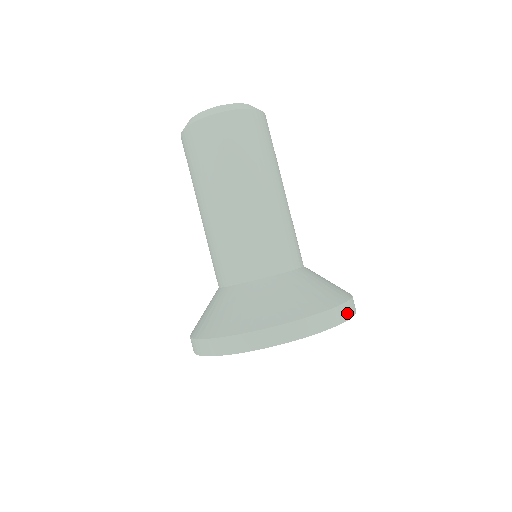
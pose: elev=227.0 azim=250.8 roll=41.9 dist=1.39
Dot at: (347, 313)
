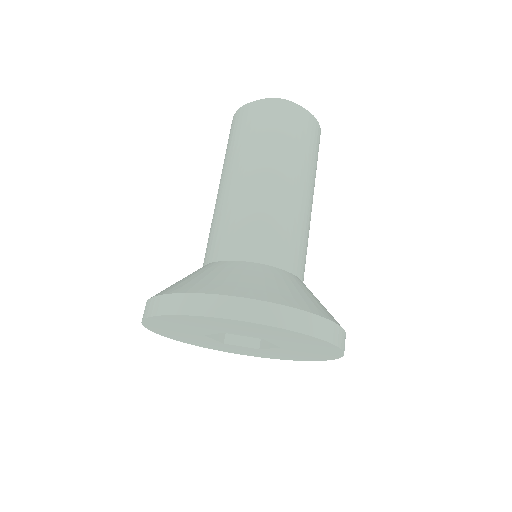
Dot at: (343, 342)
